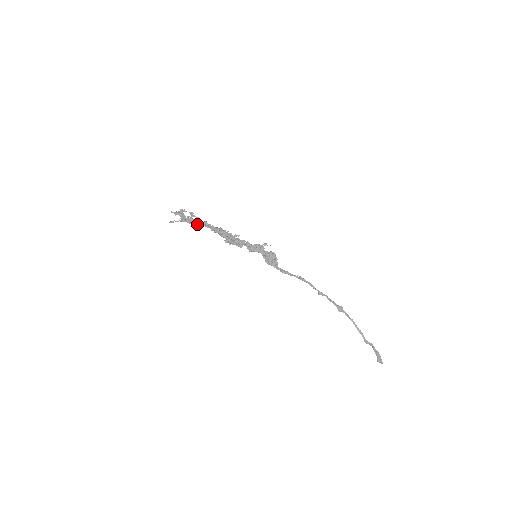
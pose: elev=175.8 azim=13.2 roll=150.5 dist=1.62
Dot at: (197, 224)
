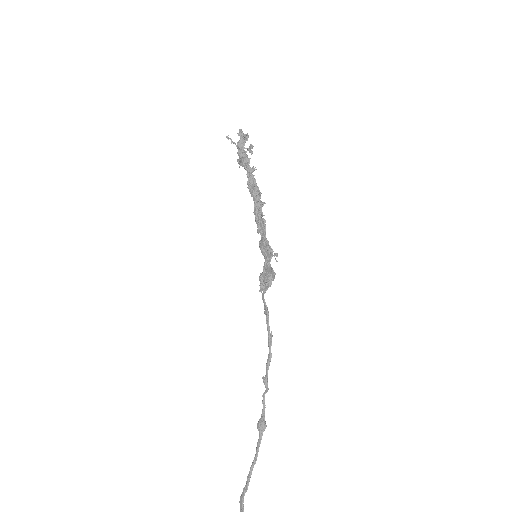
Dot at: (239, 159)
